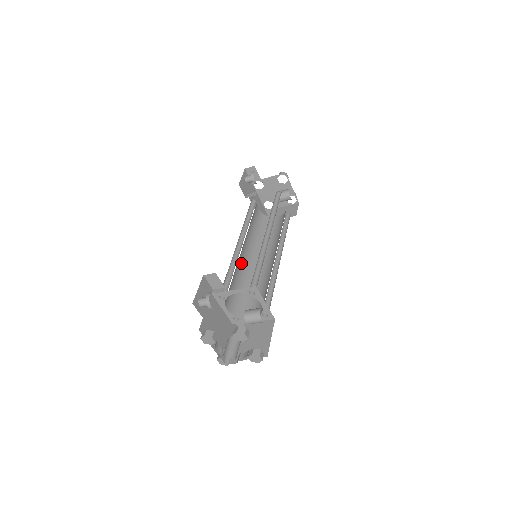
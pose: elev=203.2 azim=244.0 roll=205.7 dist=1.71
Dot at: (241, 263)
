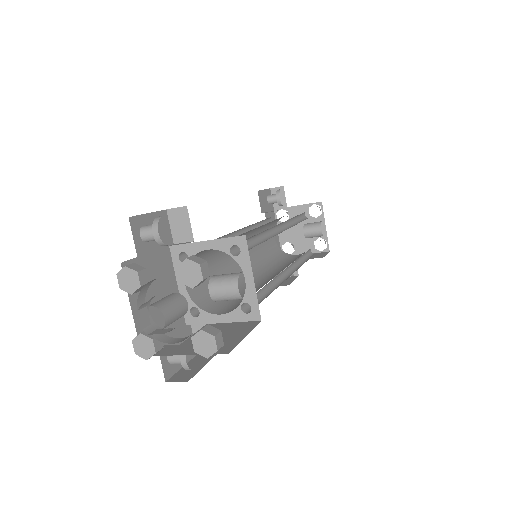
Dot at: (231, 261)
